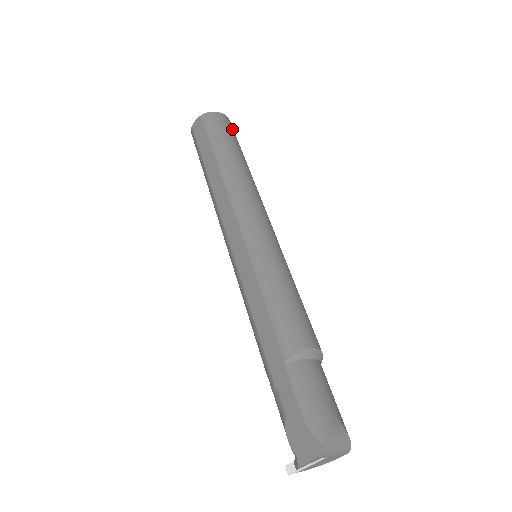
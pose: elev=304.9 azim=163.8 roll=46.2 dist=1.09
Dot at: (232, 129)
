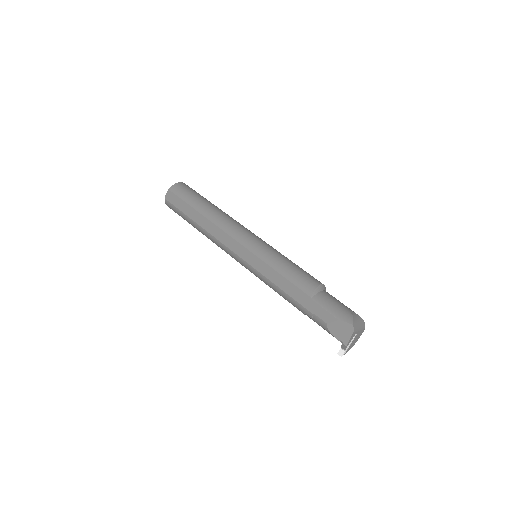
Dot at: occluded
